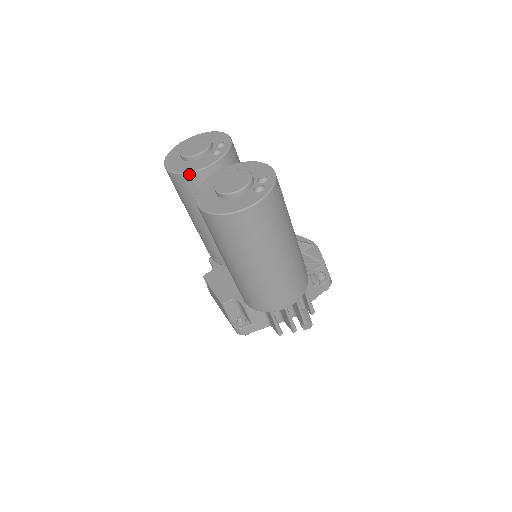
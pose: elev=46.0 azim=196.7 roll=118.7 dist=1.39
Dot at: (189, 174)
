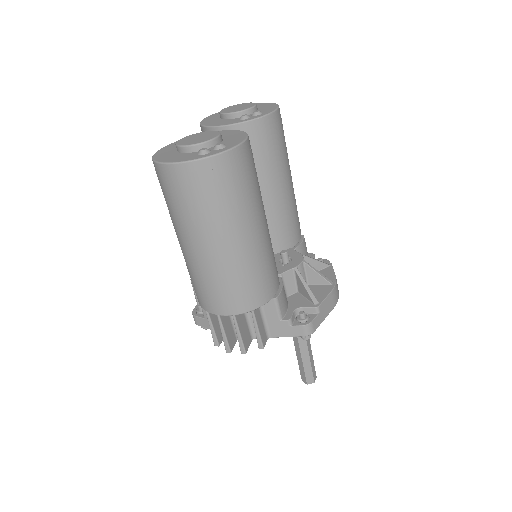
Dot at: (205, 128)
